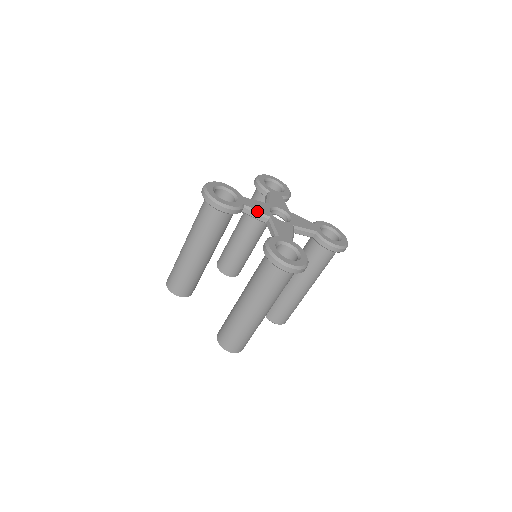
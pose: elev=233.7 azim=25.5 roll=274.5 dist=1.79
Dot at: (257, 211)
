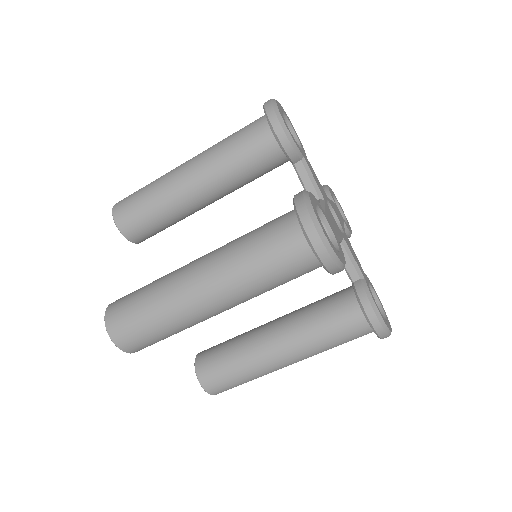
Dot at: (314, 178)
